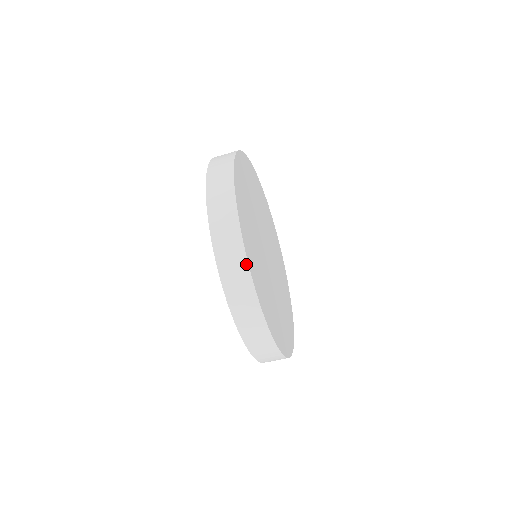
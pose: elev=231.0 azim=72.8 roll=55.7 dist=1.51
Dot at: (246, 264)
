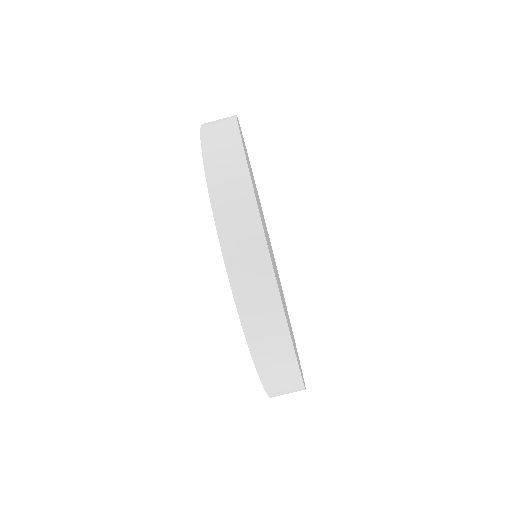
Dot at: occluded
